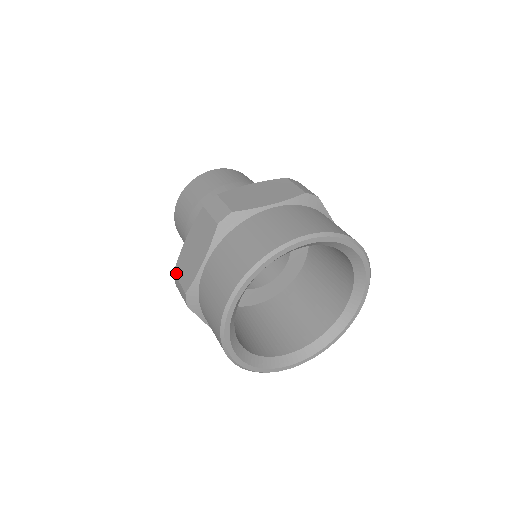
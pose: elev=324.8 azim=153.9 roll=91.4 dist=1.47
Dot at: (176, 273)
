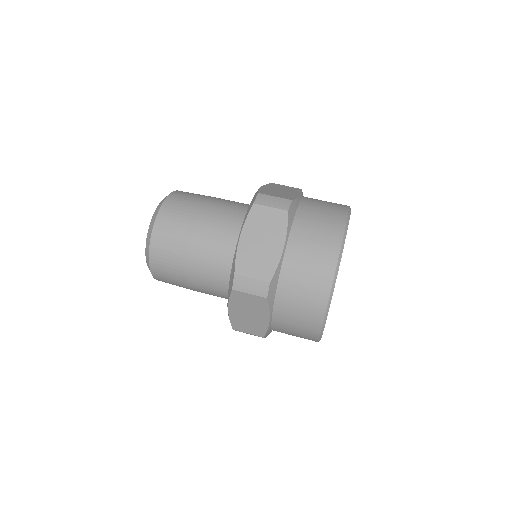
Dot at: (241, 273)
